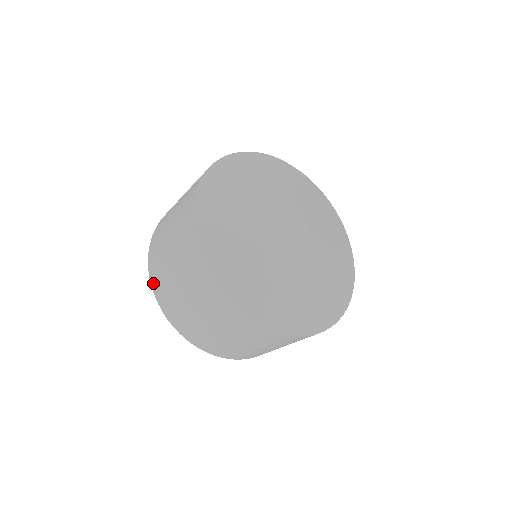
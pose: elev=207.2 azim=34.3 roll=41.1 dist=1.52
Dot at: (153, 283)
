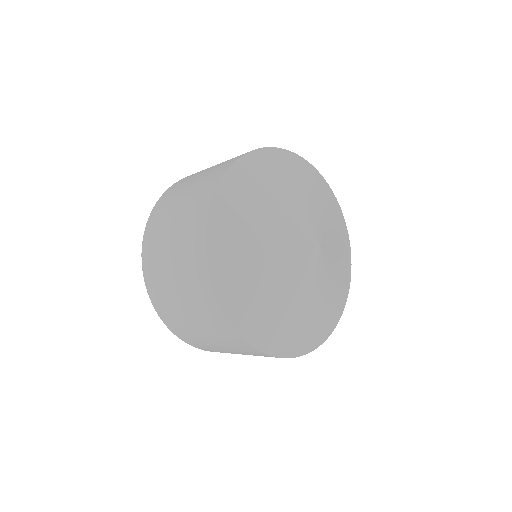
Dot at: (148, 284)
